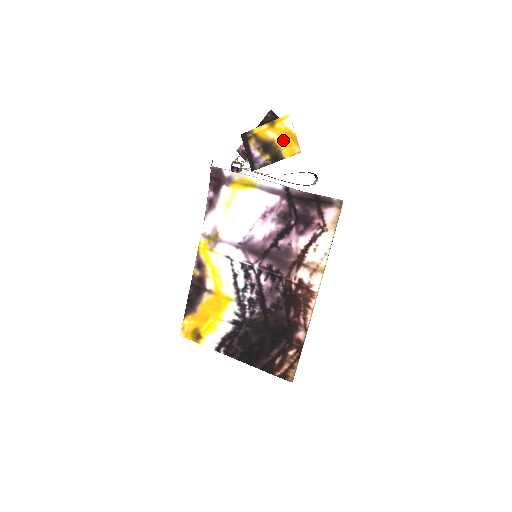
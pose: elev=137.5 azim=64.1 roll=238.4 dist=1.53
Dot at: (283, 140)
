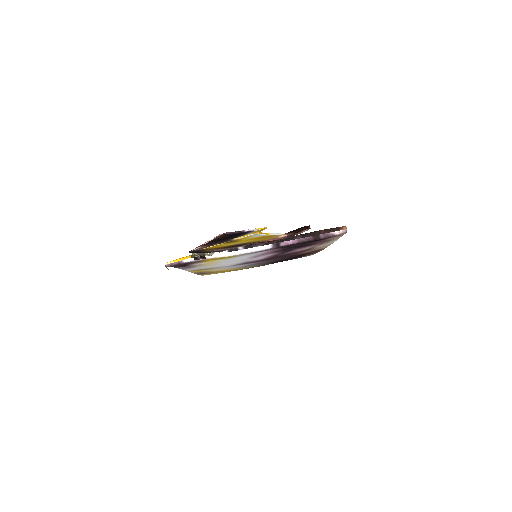
Dot at: (255, 240)
